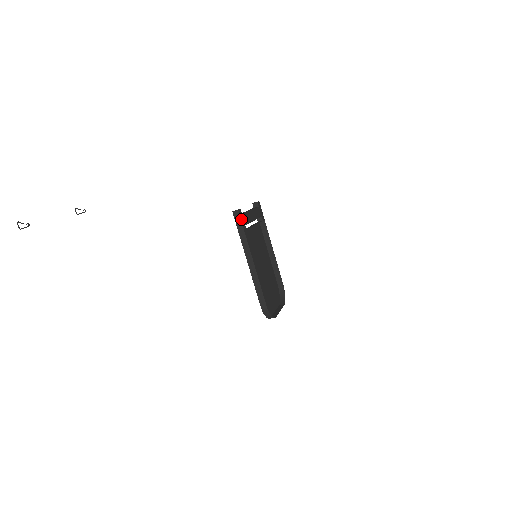
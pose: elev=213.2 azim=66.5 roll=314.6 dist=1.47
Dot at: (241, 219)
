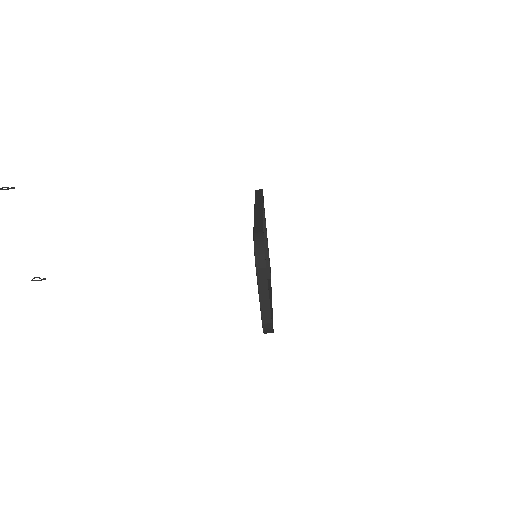
Dot at: occluded
